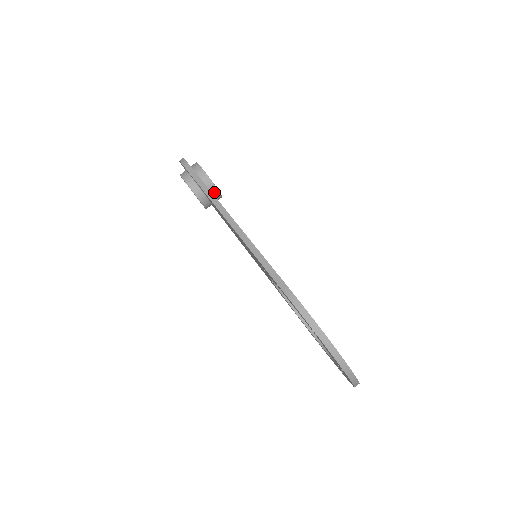
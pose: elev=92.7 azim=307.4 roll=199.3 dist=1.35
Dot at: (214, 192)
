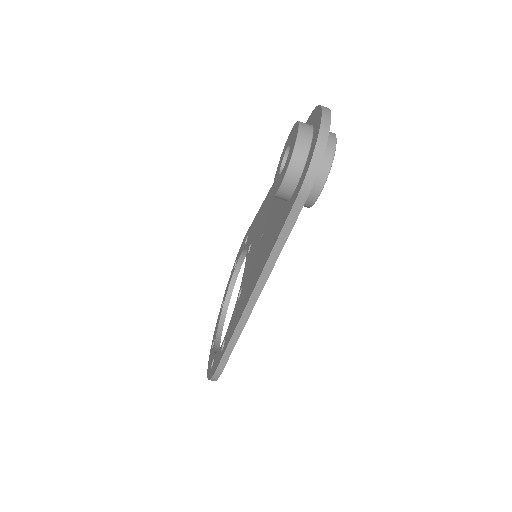
Dot at: occluded
